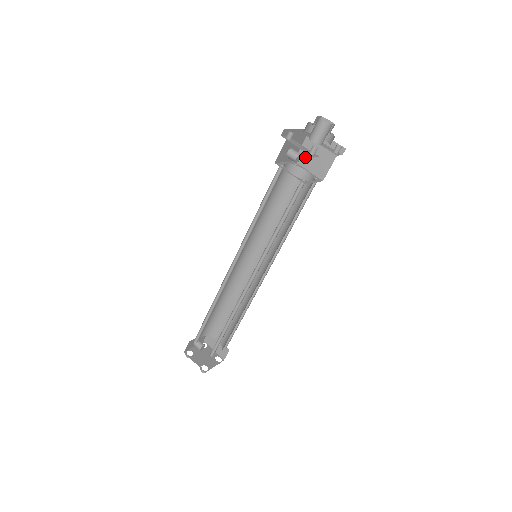
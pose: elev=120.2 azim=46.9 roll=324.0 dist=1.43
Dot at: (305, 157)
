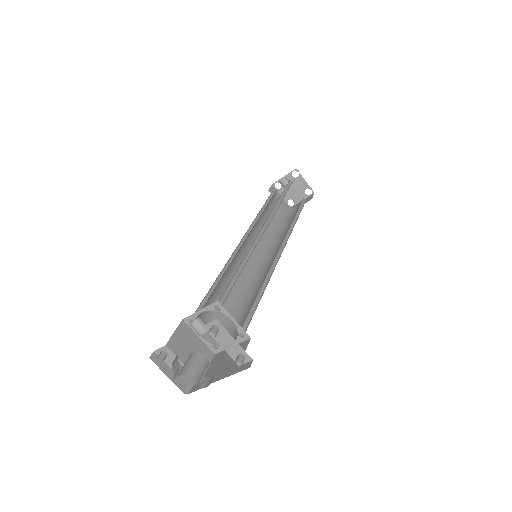
Dot at: occluded
